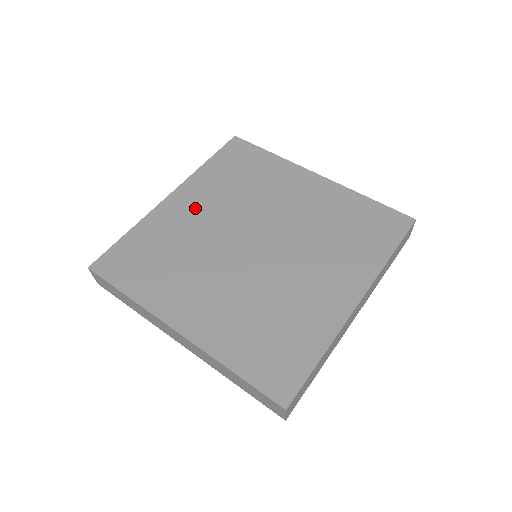
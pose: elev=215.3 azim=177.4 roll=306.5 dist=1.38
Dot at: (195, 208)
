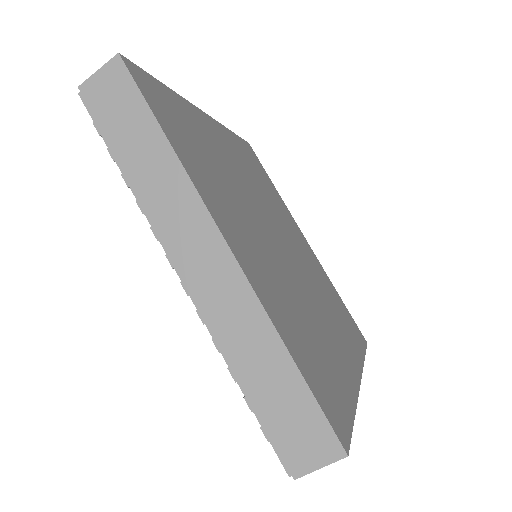
Dot at: (229, 152)
